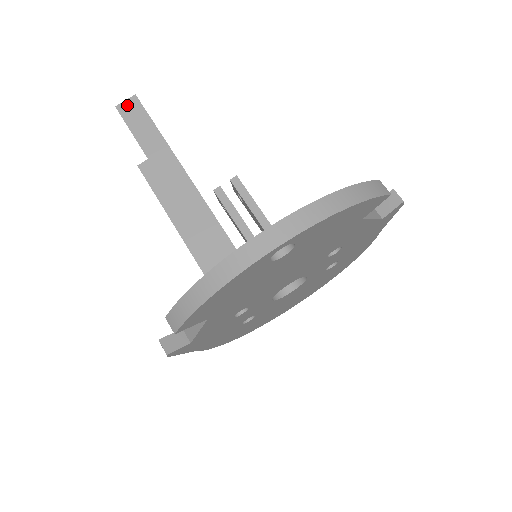
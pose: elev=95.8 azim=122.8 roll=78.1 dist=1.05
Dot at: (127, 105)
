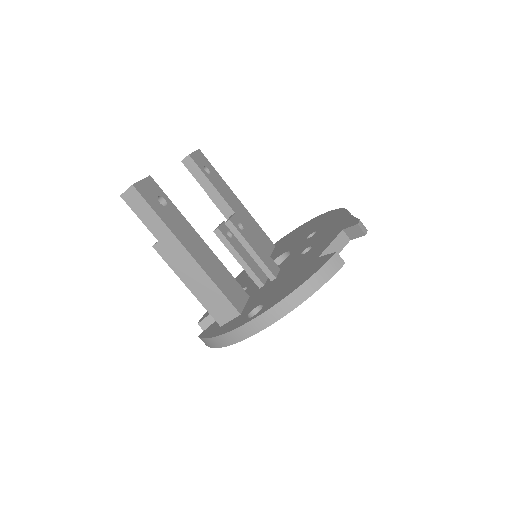
Dot at: (129, 195)
